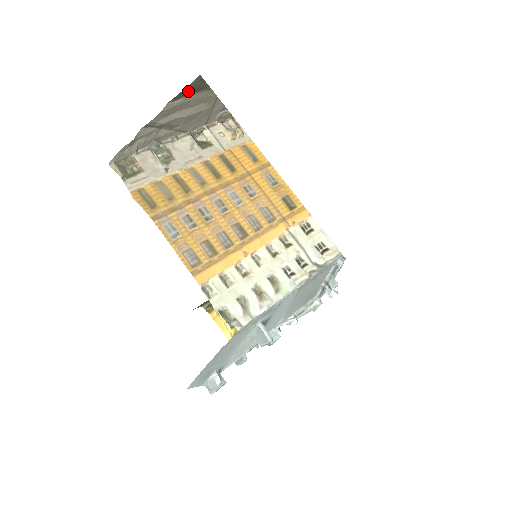
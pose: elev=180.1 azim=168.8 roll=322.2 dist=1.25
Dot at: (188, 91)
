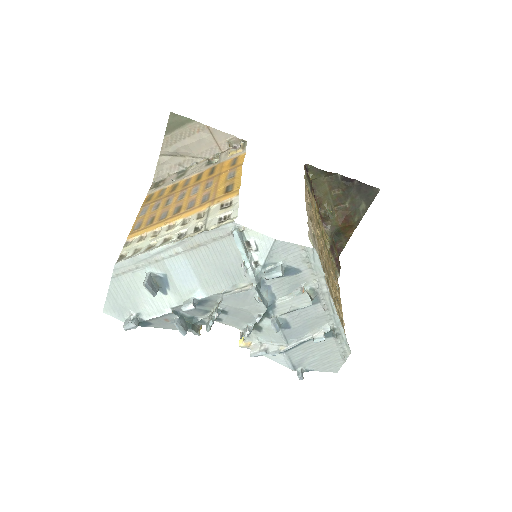
Dot at: (174, 125)
